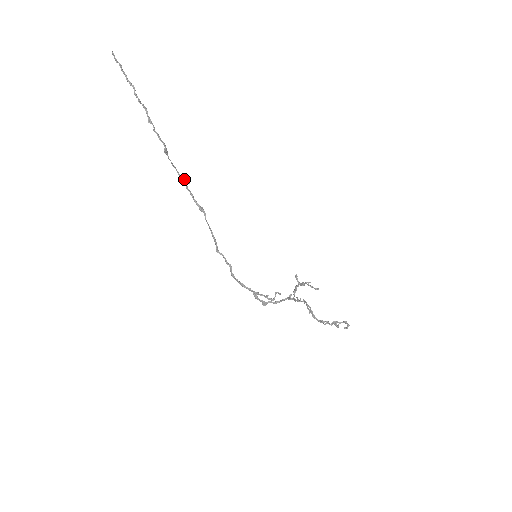
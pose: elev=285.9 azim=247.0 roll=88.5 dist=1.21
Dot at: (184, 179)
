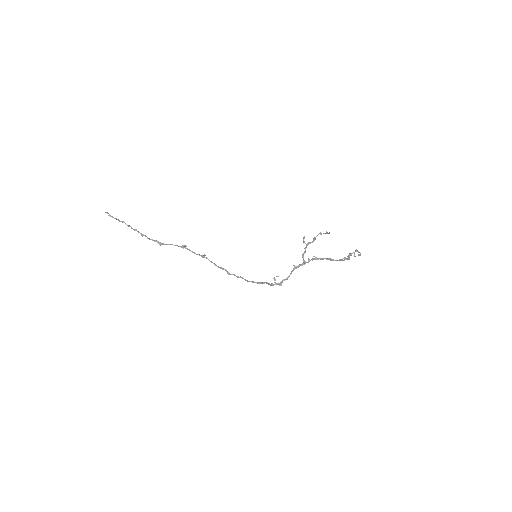
Dot at: occluded
